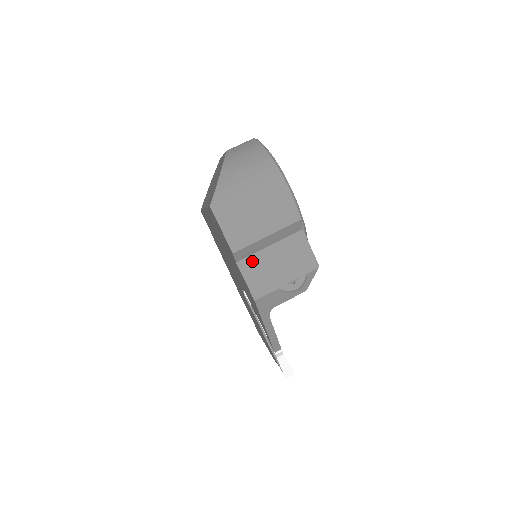
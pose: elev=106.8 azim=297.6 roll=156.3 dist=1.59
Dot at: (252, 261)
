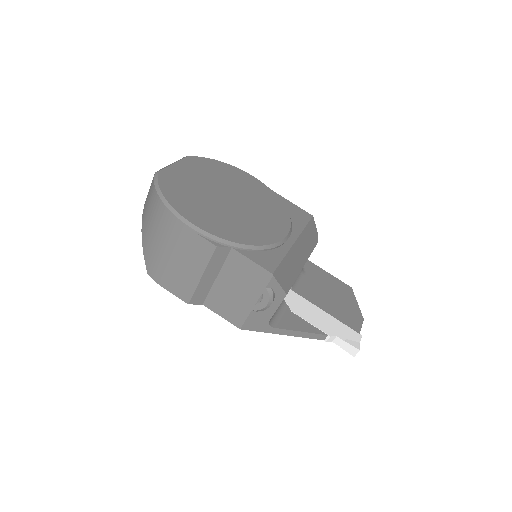
Dot at: (213, 298)
